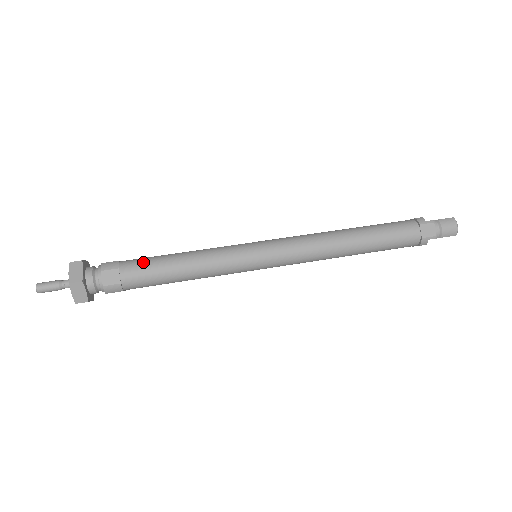
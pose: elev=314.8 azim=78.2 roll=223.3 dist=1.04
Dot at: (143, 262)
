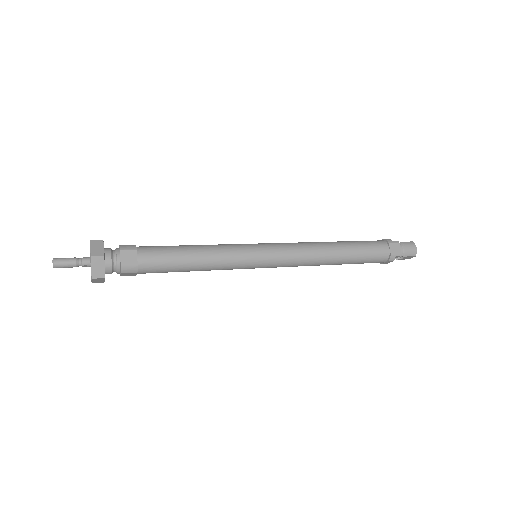
Dot at: (159, 248)
